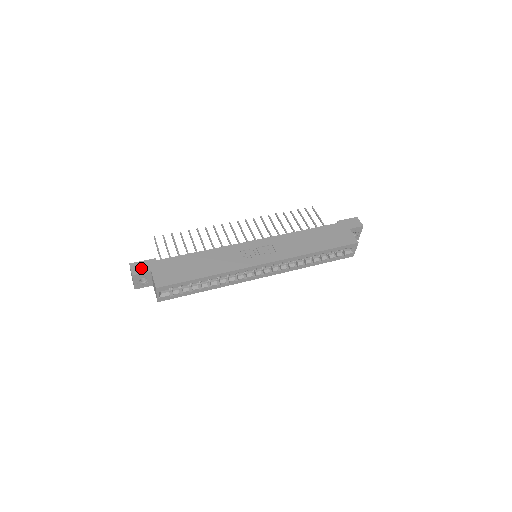
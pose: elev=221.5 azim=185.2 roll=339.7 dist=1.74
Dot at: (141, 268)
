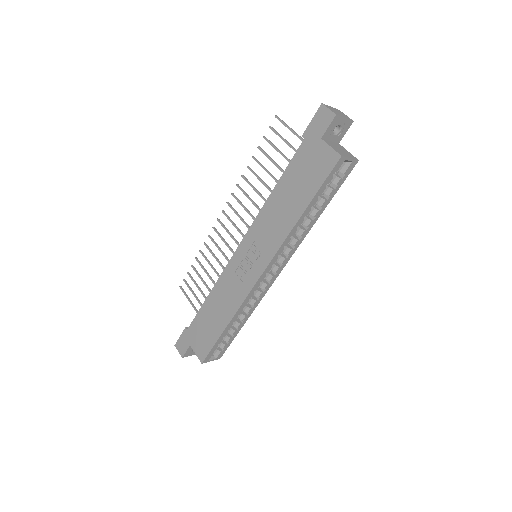
Dot at: (183, 346)
